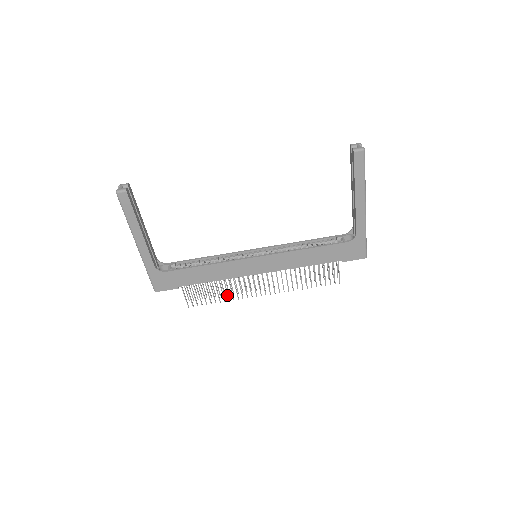
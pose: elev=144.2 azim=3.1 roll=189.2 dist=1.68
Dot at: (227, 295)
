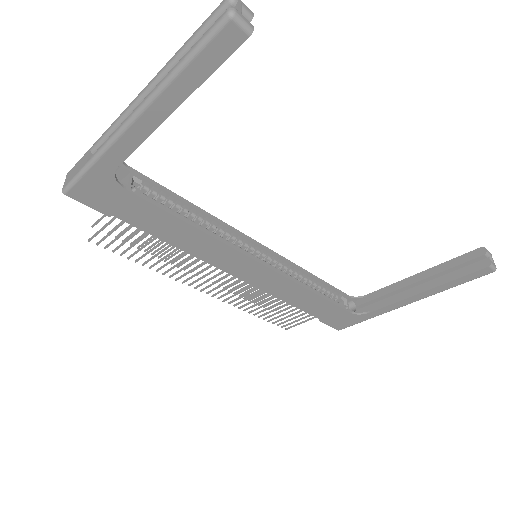
Dot at: (163, 265)
